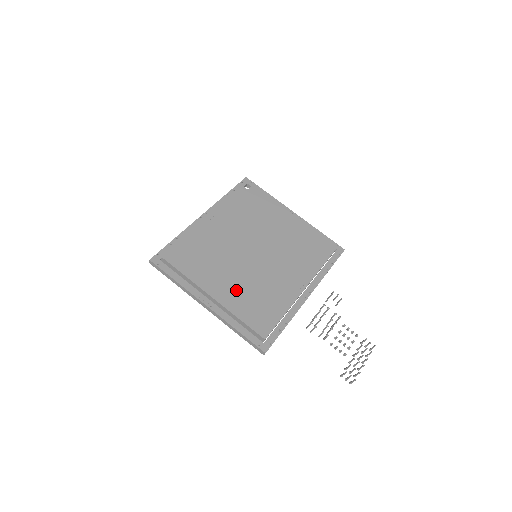
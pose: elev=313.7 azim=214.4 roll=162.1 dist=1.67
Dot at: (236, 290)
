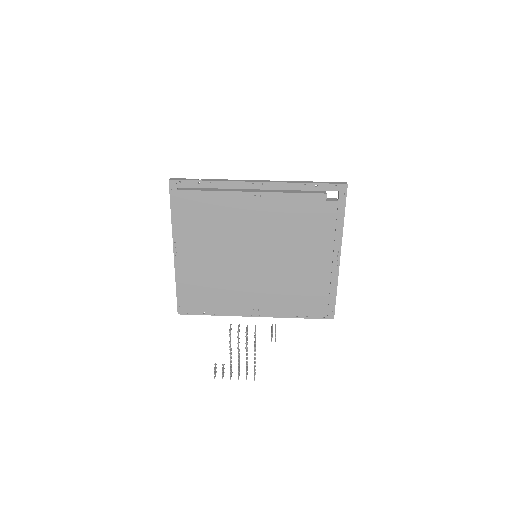
Dot at: (204, 266)
